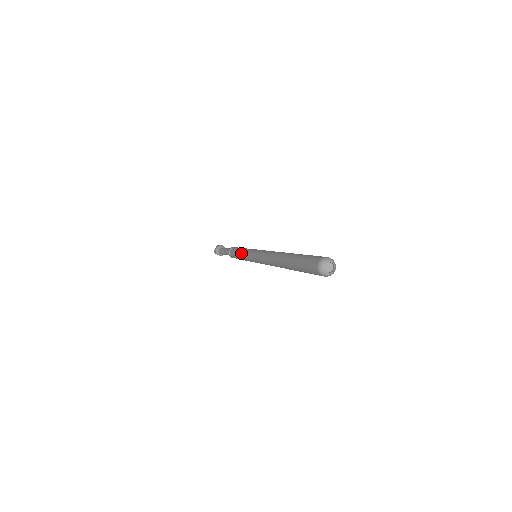
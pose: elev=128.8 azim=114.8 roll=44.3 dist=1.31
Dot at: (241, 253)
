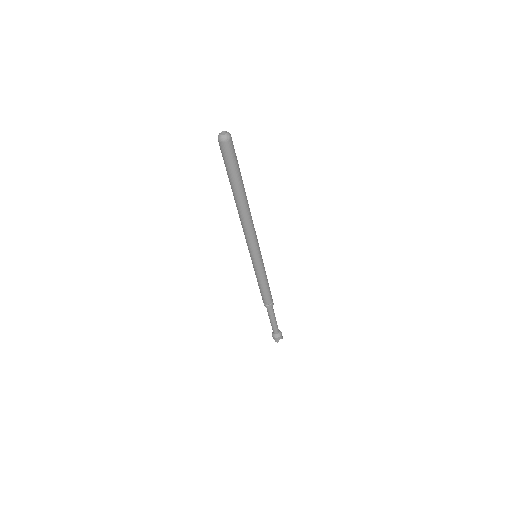
Dot at: occluded
